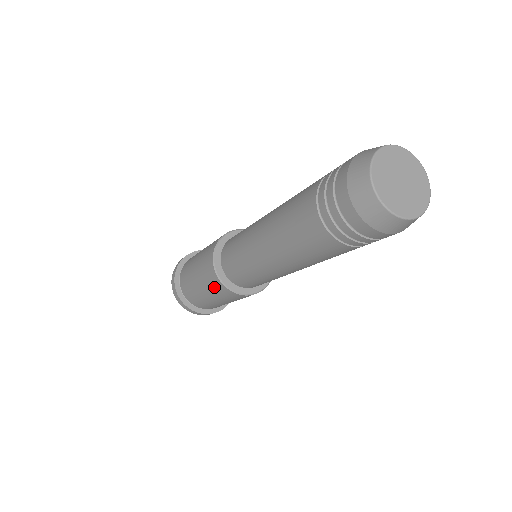
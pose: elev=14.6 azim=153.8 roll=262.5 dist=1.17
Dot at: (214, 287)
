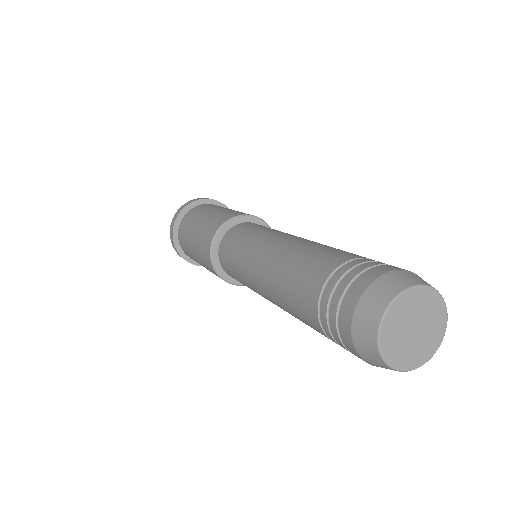
Dot at: (207, 265)
